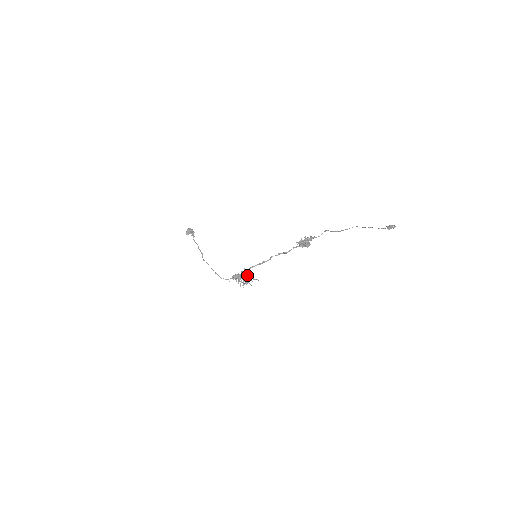
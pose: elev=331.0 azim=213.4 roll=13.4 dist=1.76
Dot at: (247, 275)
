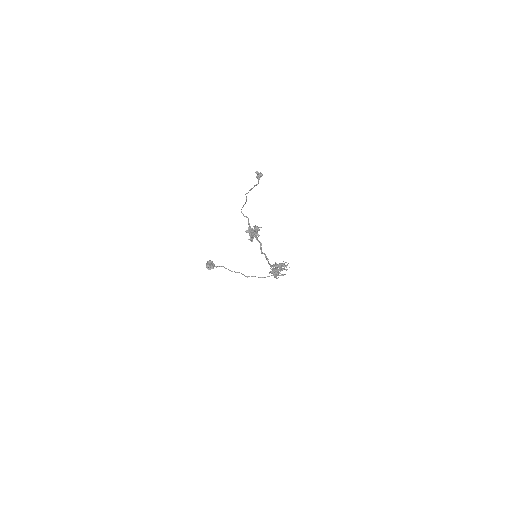
Dot at: (277, 269)
